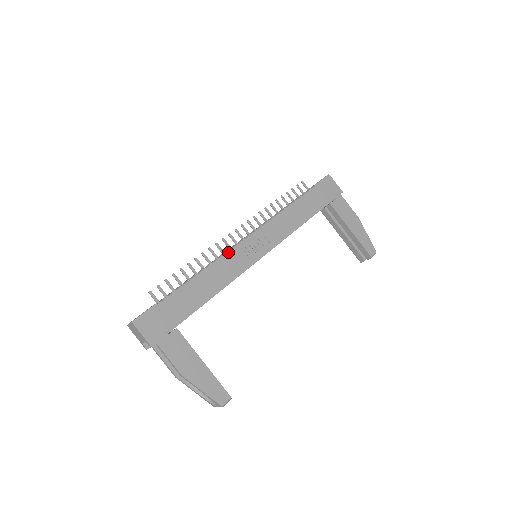
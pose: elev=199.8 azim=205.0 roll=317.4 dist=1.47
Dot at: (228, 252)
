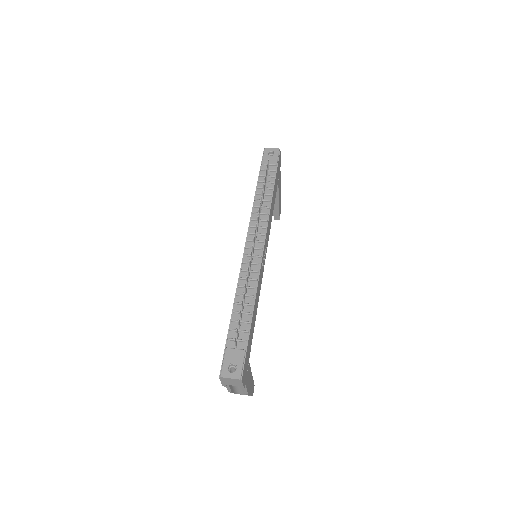
Dot at: (260, 270)
